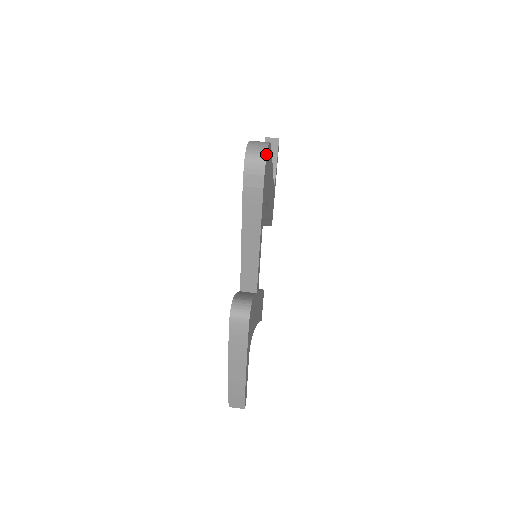
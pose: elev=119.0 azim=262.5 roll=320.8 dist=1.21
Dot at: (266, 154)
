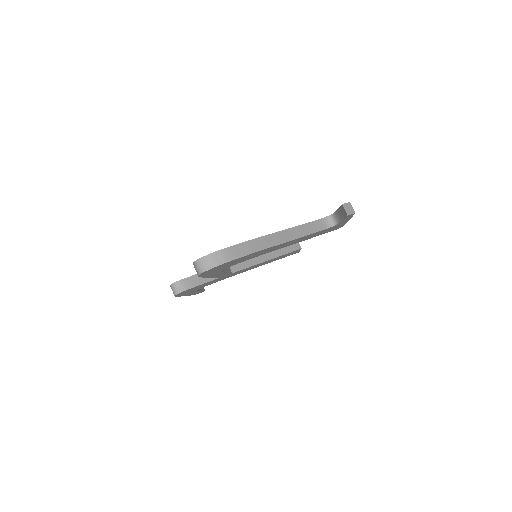
Dot at: (203, 272)
